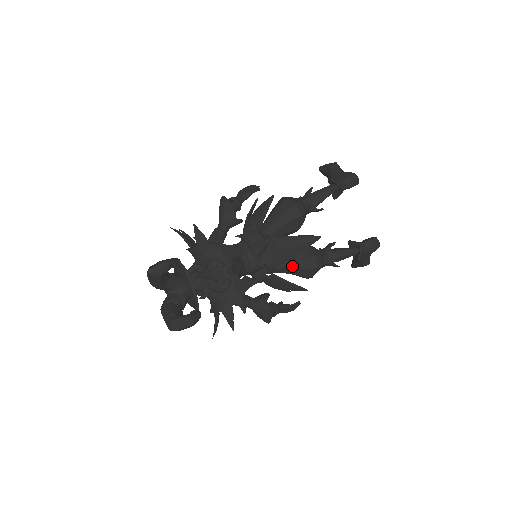
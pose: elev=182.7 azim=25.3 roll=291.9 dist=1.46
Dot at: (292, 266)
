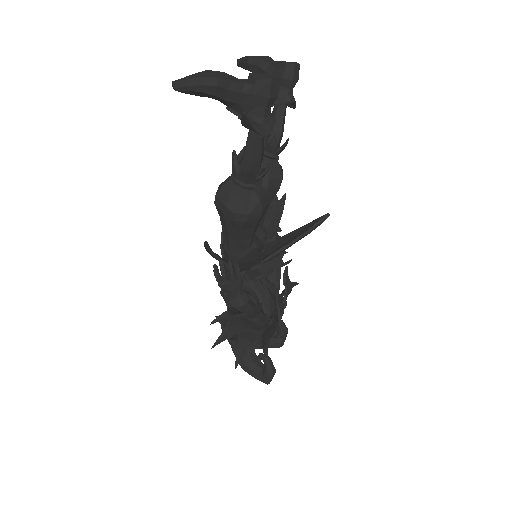
Dot at: occluded
